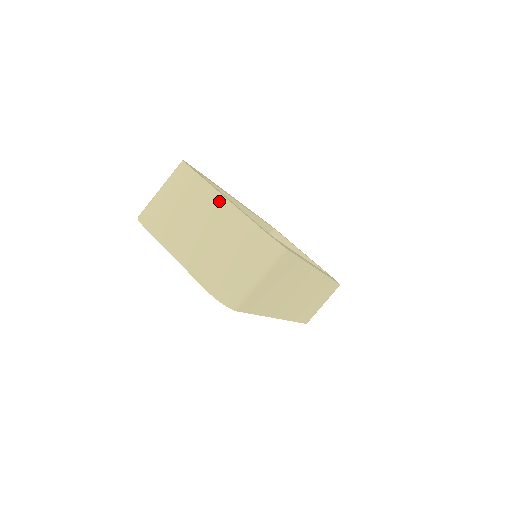
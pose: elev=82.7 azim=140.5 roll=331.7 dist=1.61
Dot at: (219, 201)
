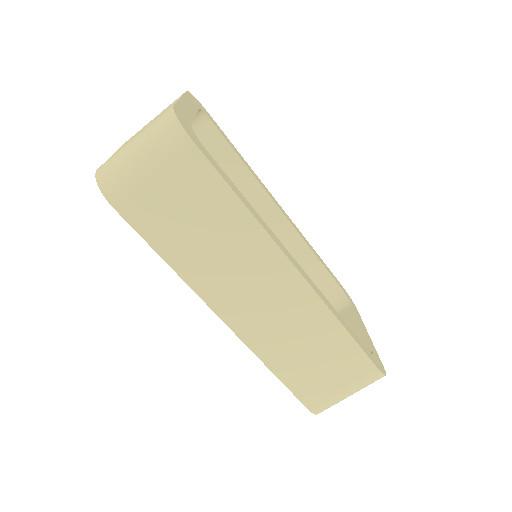
Dot at: (174, 102)
